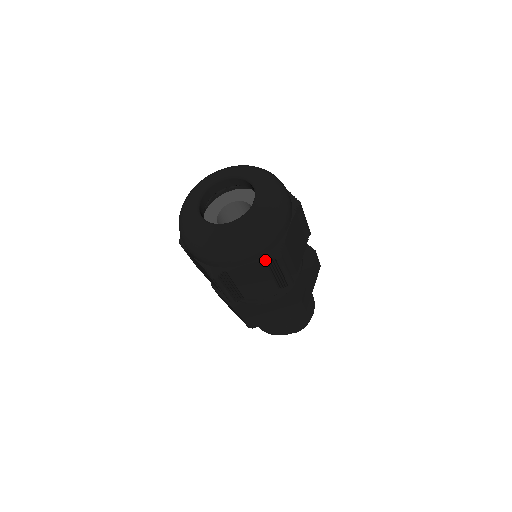
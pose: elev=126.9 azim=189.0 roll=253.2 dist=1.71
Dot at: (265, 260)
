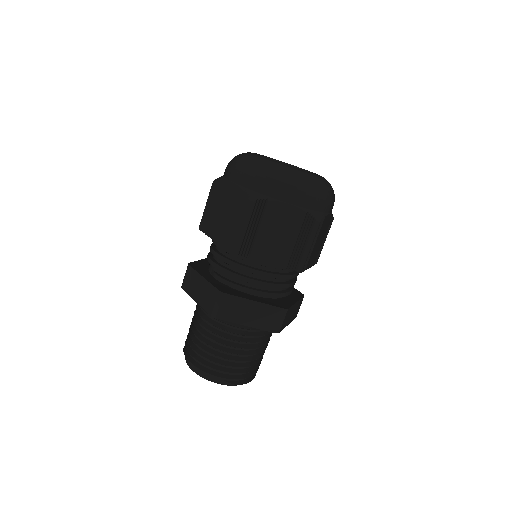
Dot at: (306, 214)
